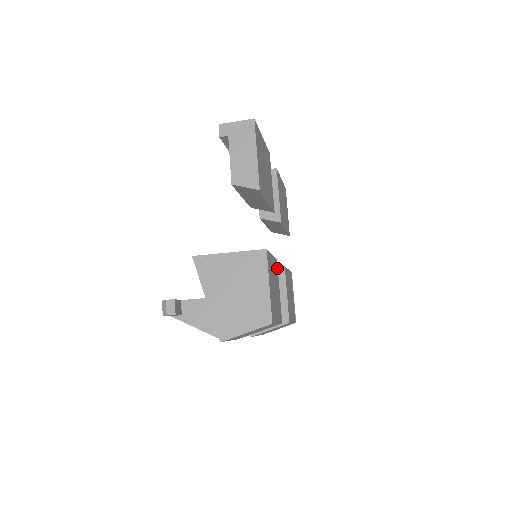
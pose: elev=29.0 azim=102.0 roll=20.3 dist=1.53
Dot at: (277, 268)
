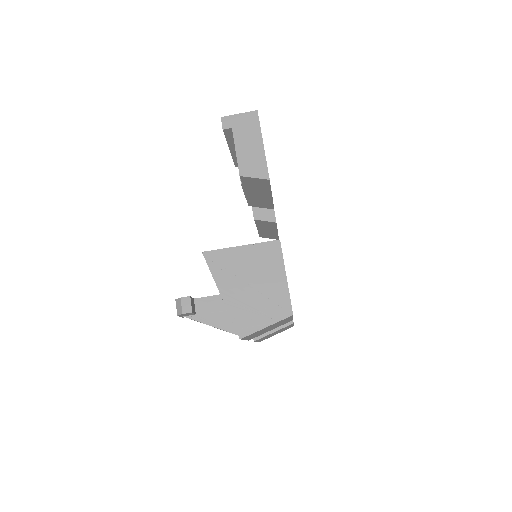
Dot at: occluded
